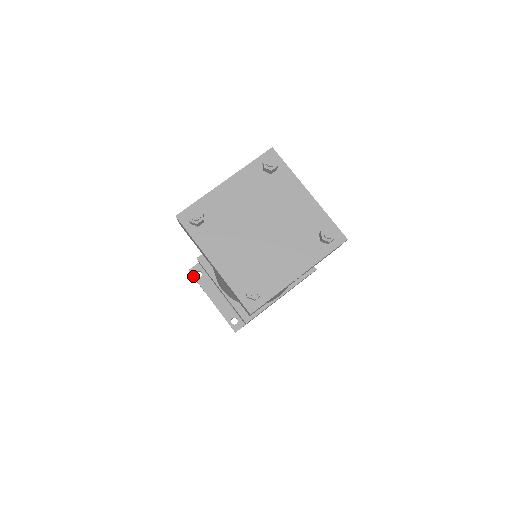
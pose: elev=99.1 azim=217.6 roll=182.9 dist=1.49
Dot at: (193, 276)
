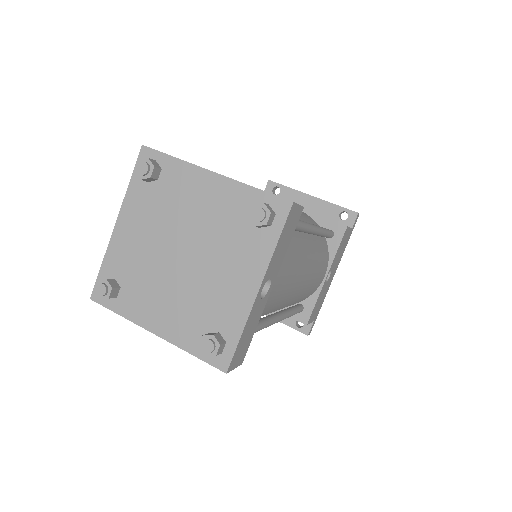
Dot at: occluded
